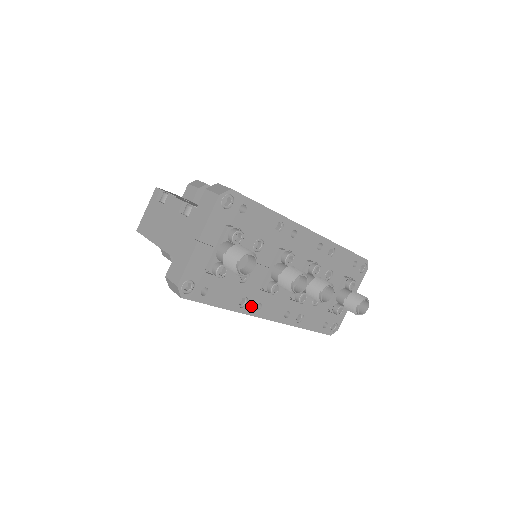
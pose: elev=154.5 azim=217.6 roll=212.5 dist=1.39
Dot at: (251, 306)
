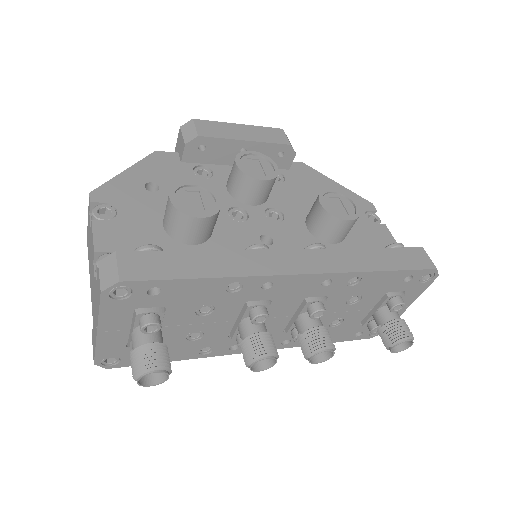
Dot at: (221, 350)
